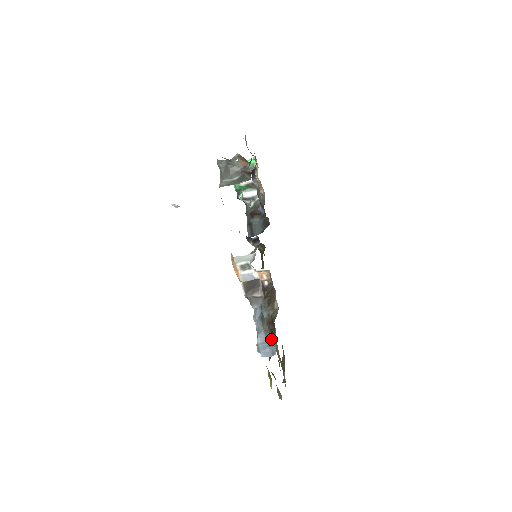
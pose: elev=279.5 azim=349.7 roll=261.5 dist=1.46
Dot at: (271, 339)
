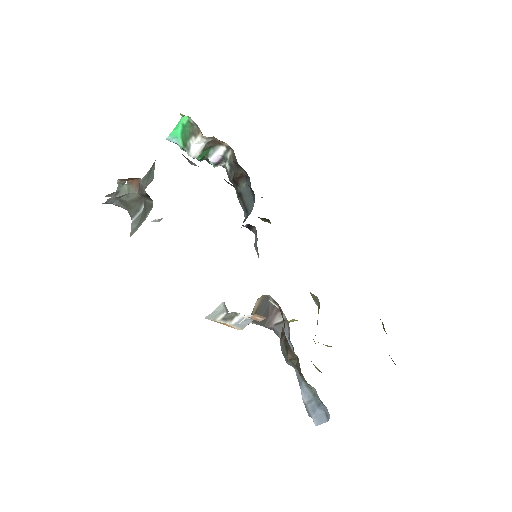
Dot at: (316, 393)
